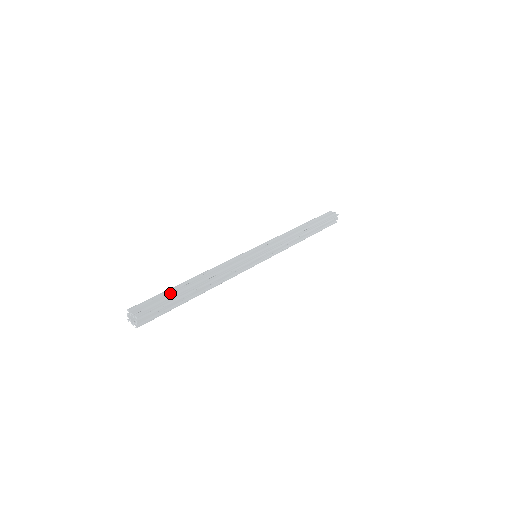
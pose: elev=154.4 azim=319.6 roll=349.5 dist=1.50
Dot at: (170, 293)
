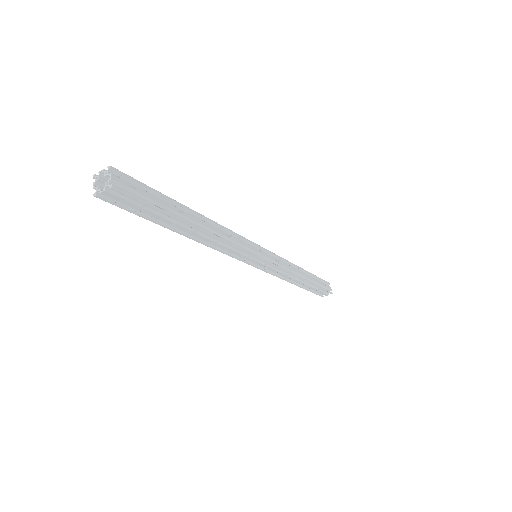
Dot at: occluded
